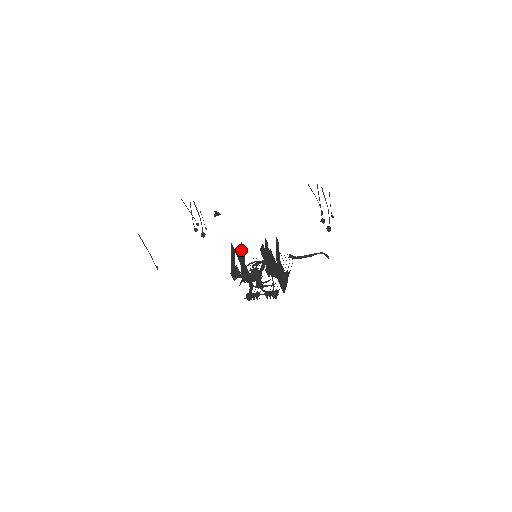
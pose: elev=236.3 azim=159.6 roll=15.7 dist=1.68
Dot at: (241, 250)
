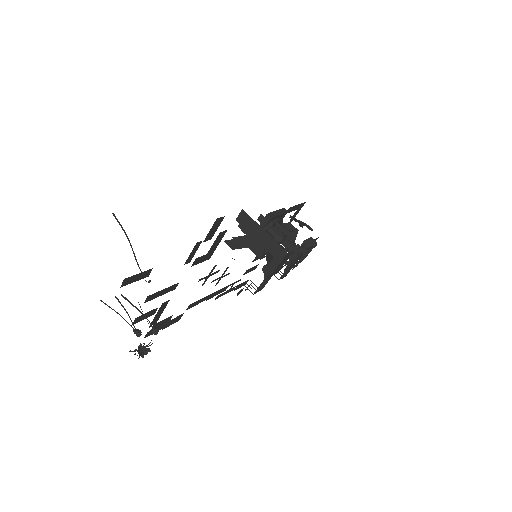
Dot at: (242, 237)
